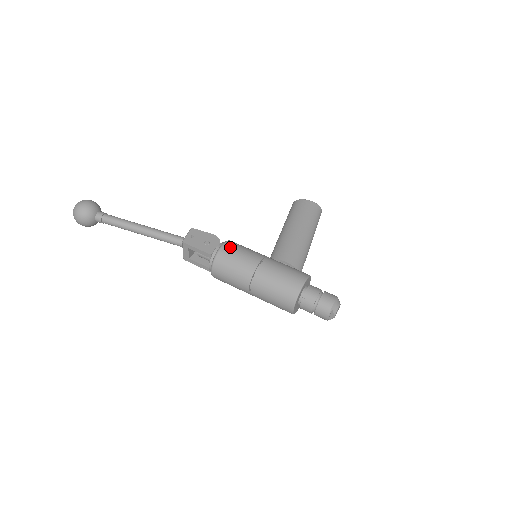
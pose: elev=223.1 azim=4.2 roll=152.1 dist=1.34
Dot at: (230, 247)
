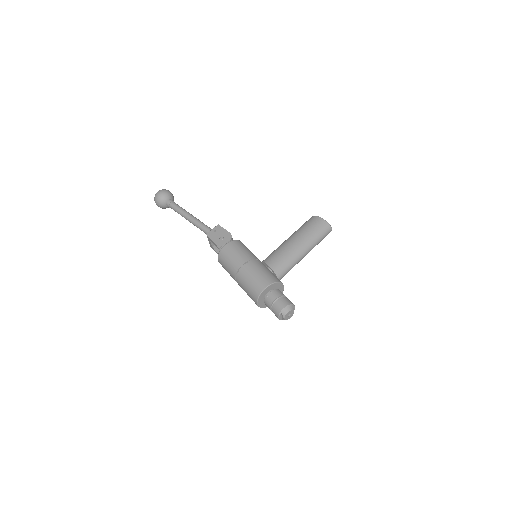
Dot at: (232, 246)
